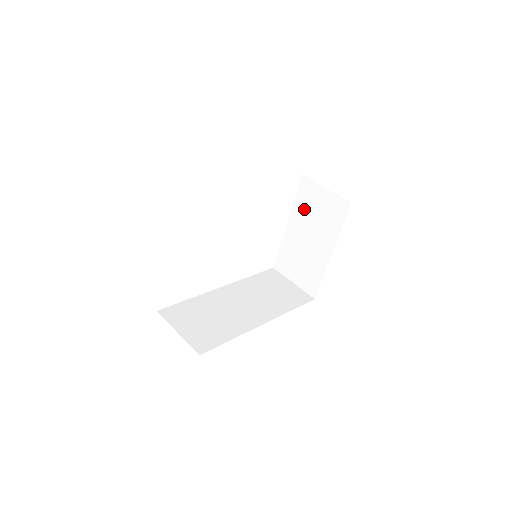
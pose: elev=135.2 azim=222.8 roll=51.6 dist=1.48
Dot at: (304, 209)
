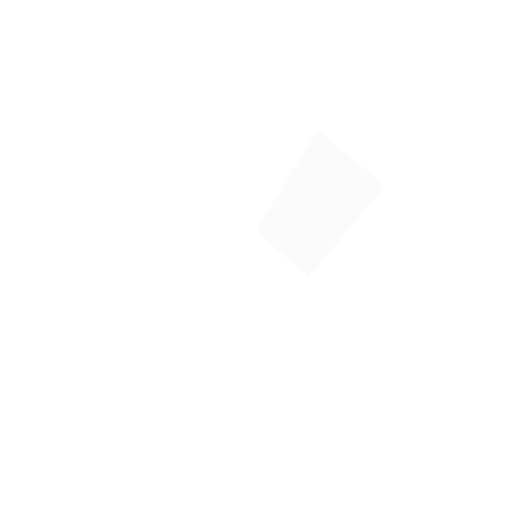
Dot at: (312, 175)
